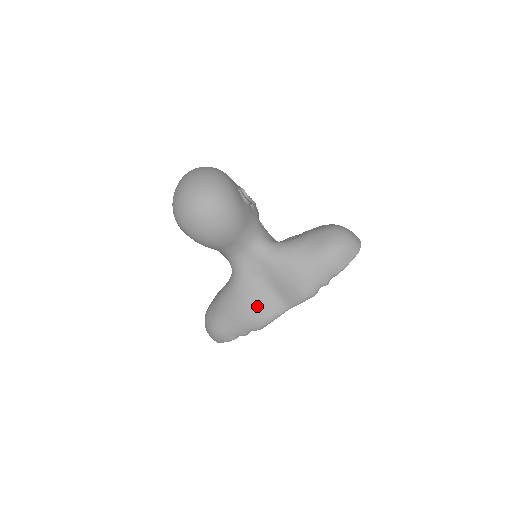
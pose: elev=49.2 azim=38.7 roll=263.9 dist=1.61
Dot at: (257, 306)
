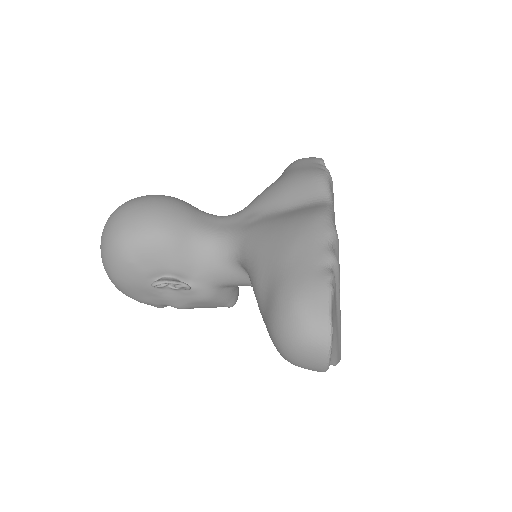
Dot at: (292, 219)
